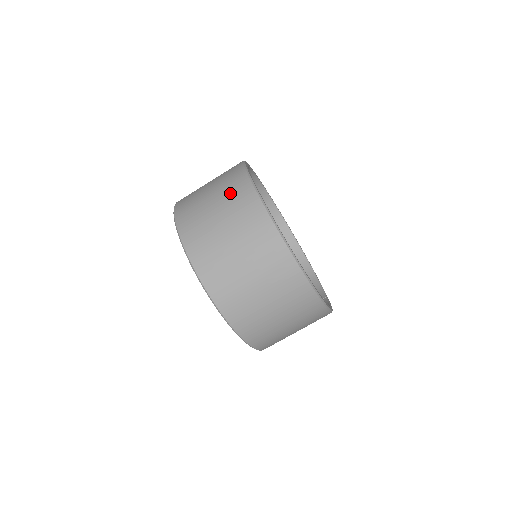
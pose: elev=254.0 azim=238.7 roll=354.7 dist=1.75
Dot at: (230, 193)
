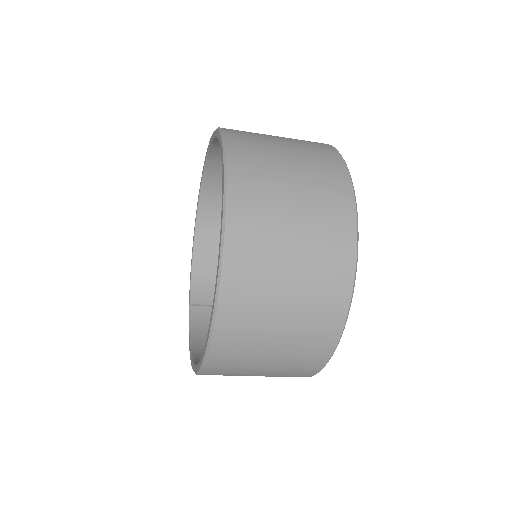
Dot at: (323, 244)
